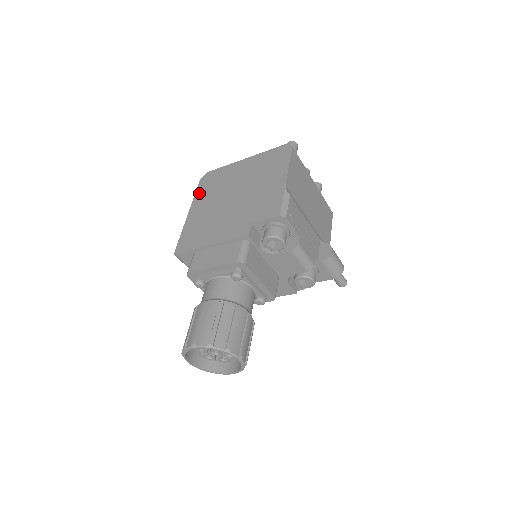
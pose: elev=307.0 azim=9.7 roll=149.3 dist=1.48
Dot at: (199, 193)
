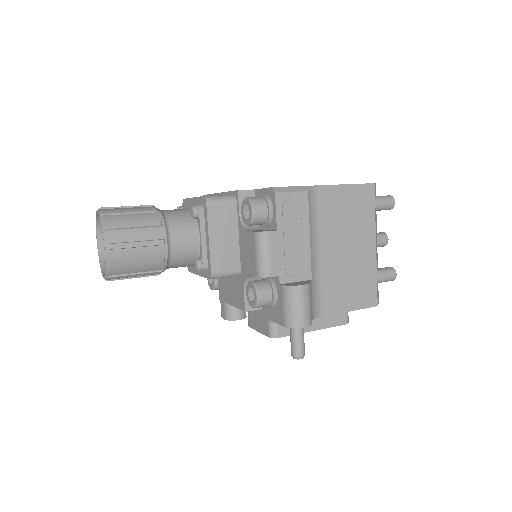
Dot at: occluded
